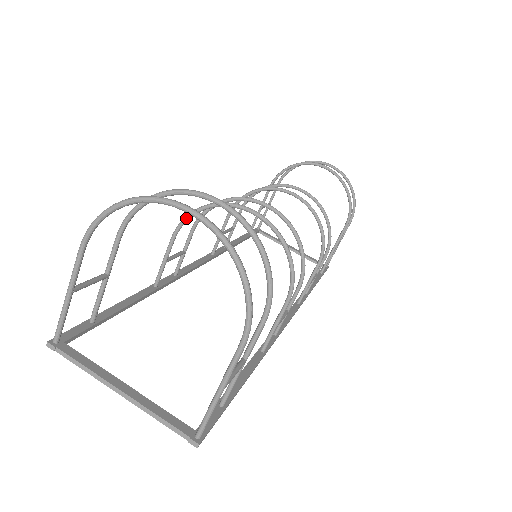
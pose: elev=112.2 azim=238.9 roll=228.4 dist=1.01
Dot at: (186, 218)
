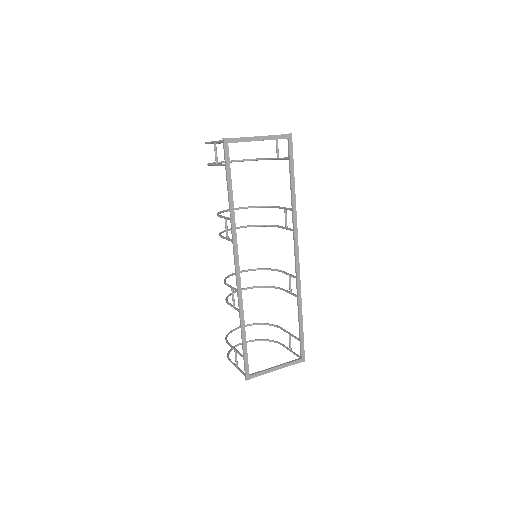
Dot at: (218, 213)
